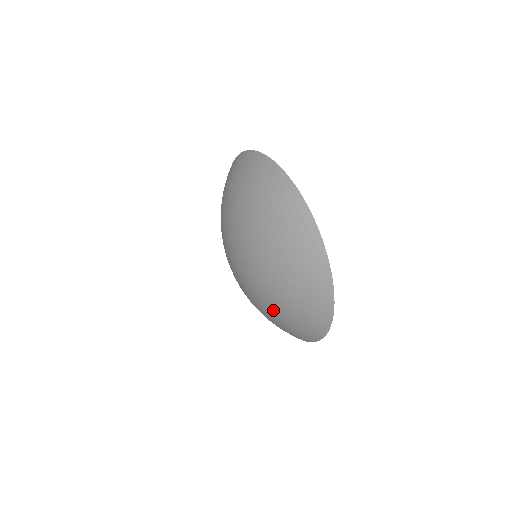
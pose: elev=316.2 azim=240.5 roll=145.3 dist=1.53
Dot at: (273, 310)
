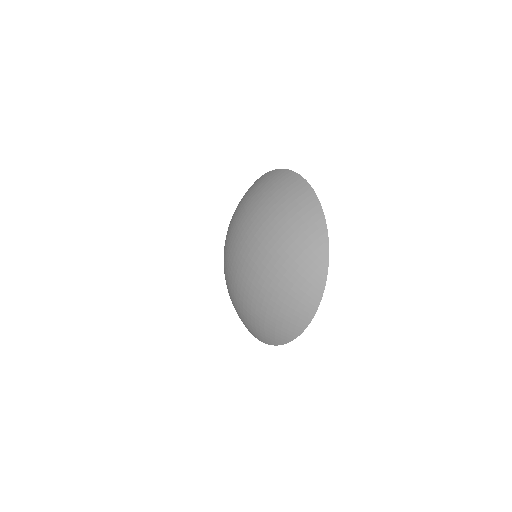
Dot at: (273, 280)
